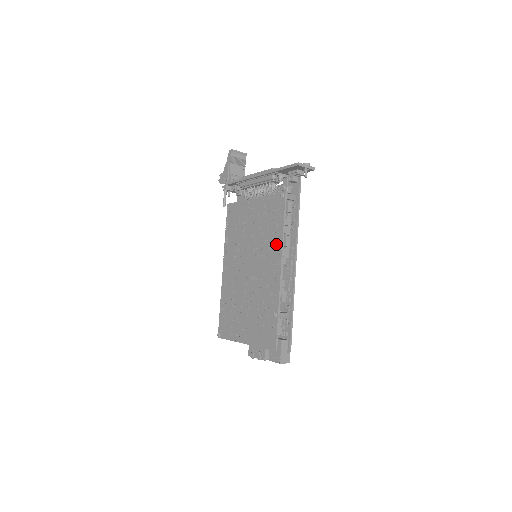
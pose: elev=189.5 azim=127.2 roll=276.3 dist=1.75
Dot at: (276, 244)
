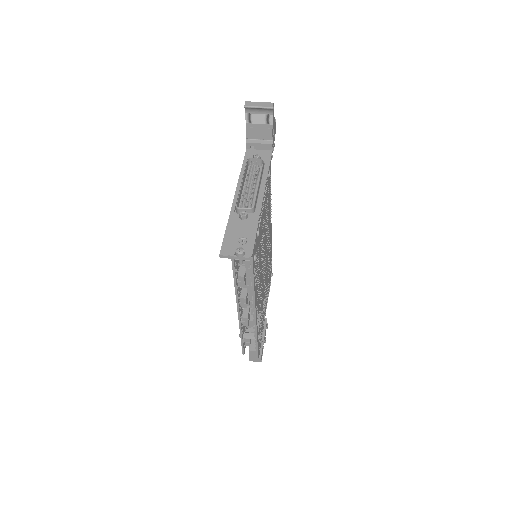
Dot at: occluded
